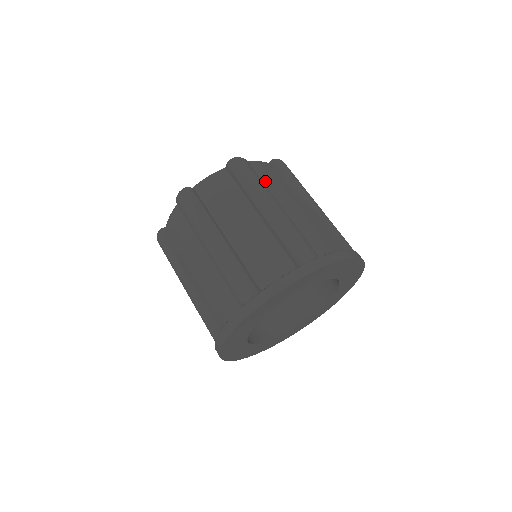
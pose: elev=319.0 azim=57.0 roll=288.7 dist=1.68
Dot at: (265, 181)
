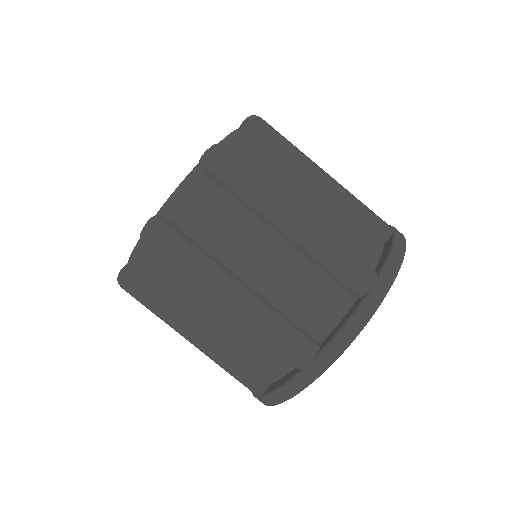
Dot at: (260, 170)
